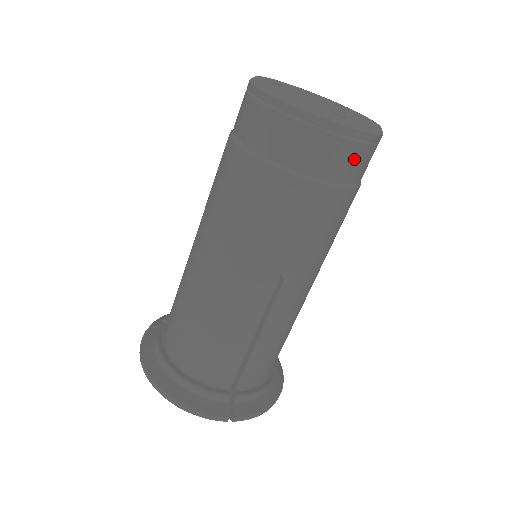
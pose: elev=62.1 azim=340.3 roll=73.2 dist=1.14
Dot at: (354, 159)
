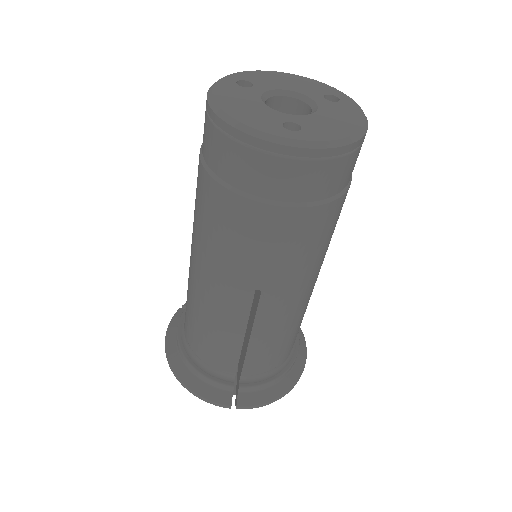
Dot at: (312, 177)
